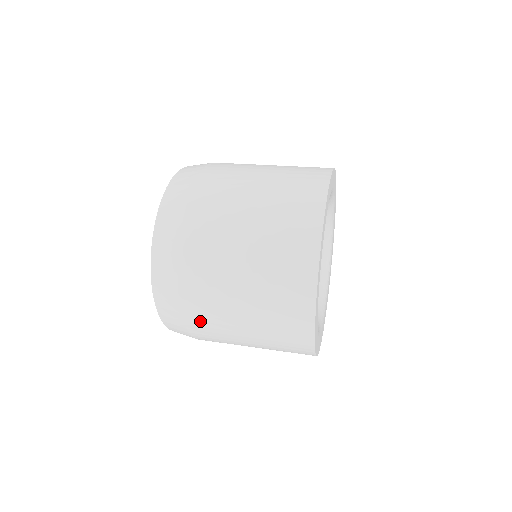
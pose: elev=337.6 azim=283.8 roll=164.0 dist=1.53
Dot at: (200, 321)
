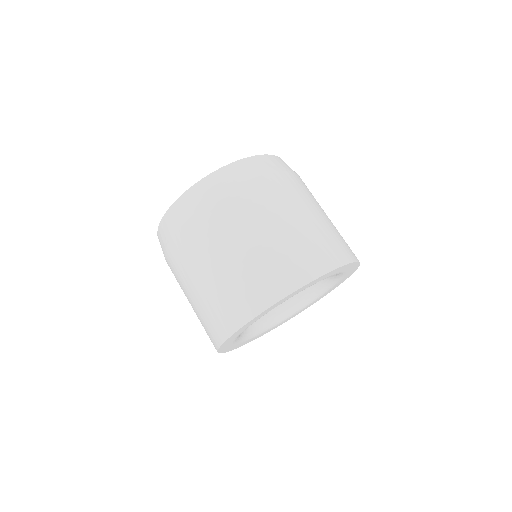
Dot at: (177, 254)
